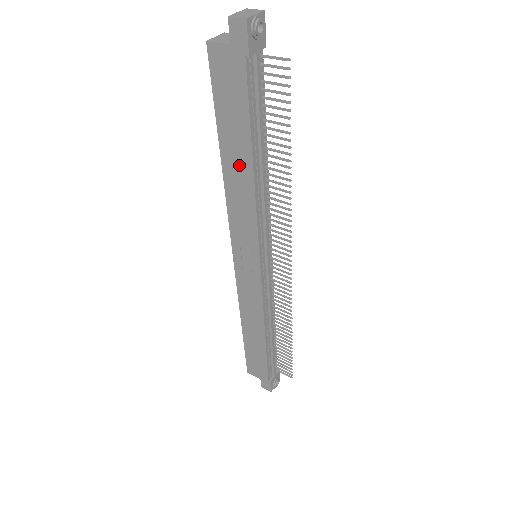
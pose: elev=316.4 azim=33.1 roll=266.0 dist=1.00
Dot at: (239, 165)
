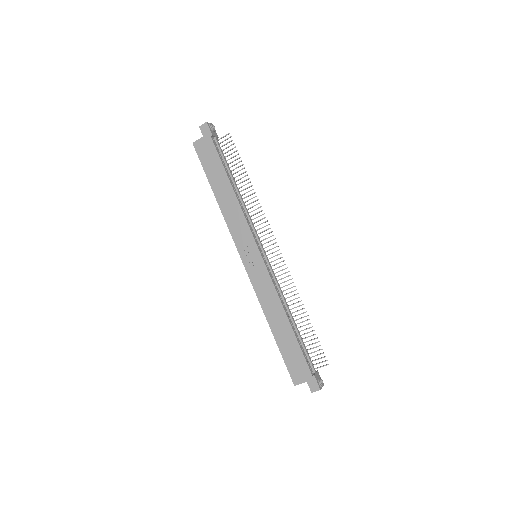
Dot at: (225, 192)
